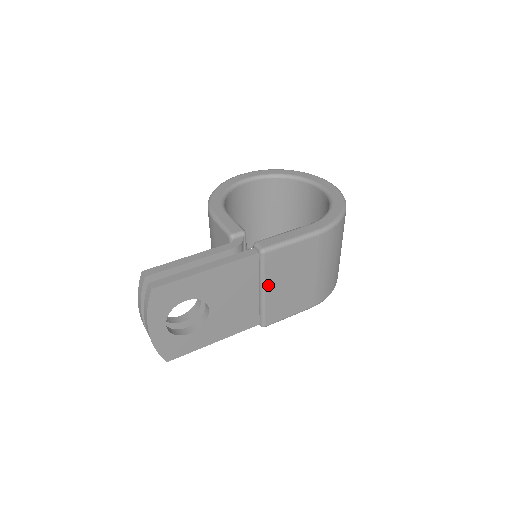
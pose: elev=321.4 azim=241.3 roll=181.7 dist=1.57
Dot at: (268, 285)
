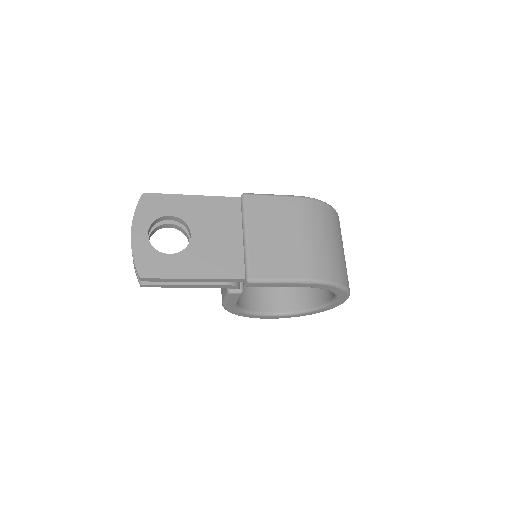
Dot at: (250, 229)
